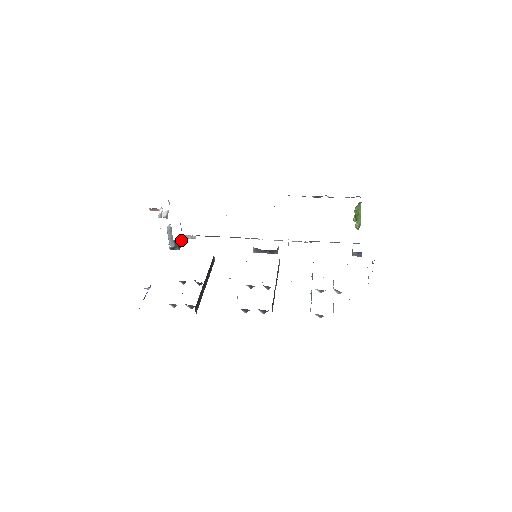
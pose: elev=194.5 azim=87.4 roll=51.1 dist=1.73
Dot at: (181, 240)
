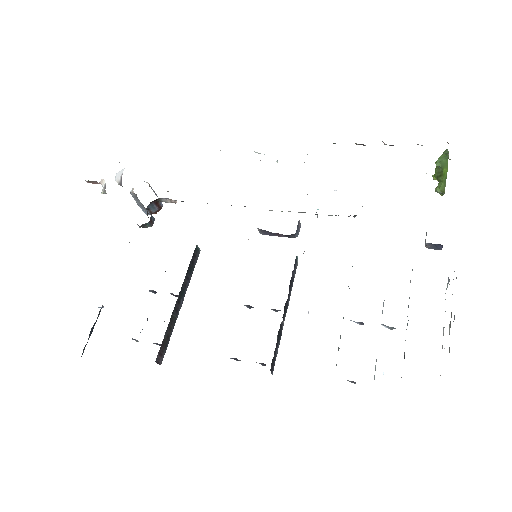
Dot at: (157, 205)
